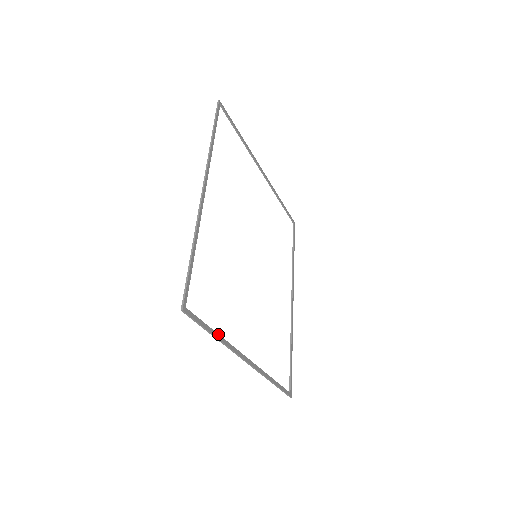
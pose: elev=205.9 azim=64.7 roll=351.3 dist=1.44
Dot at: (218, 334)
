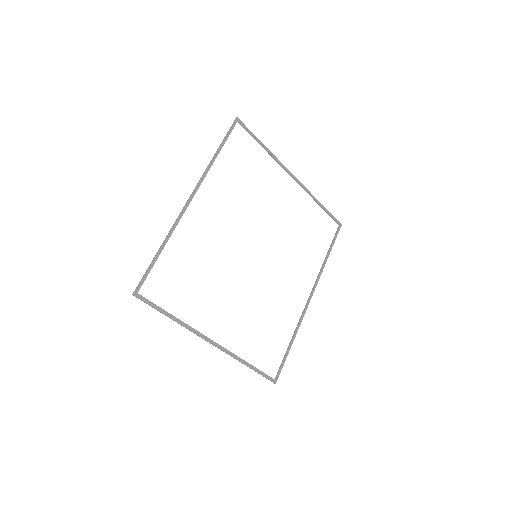
Dot at: (175, 317)
